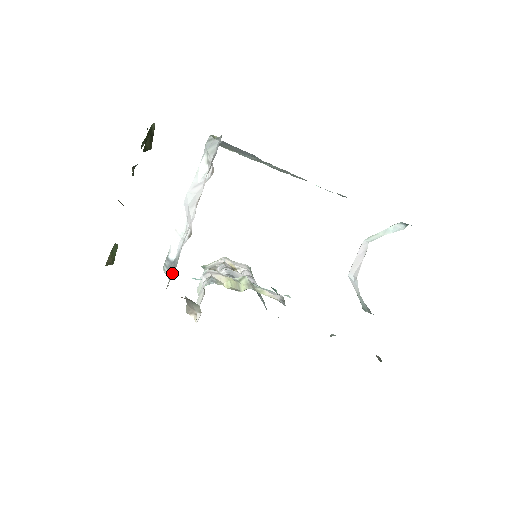
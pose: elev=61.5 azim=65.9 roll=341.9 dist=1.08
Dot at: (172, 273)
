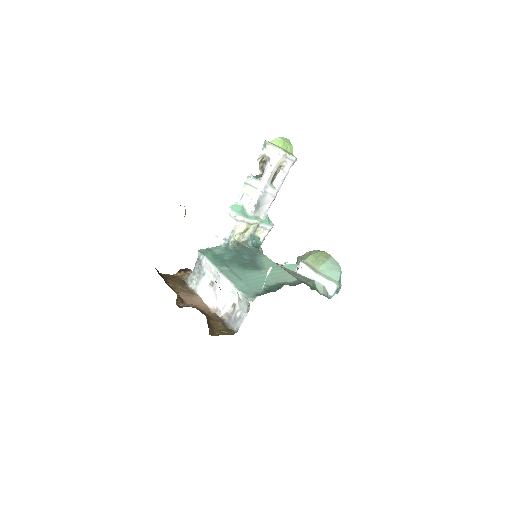
Dot at: (191, 287)
